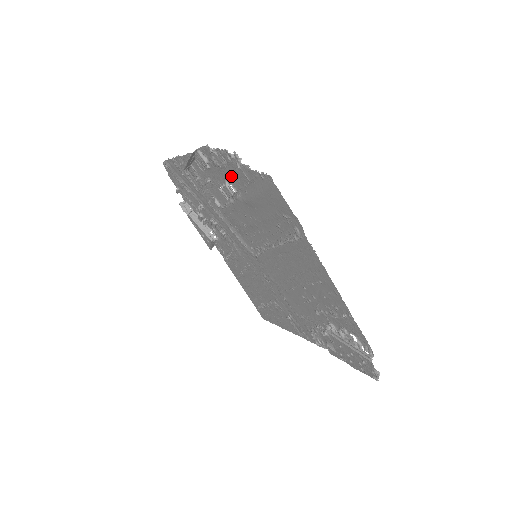
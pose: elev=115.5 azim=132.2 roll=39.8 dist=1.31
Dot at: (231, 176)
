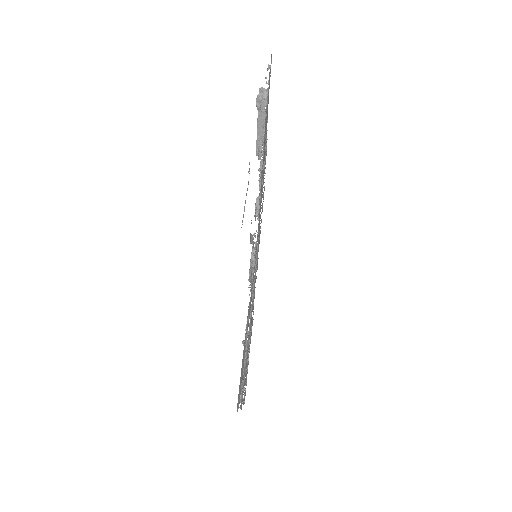
Dot at: occluded
